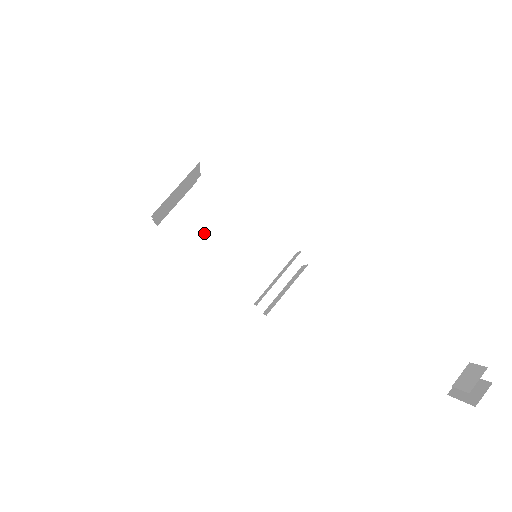
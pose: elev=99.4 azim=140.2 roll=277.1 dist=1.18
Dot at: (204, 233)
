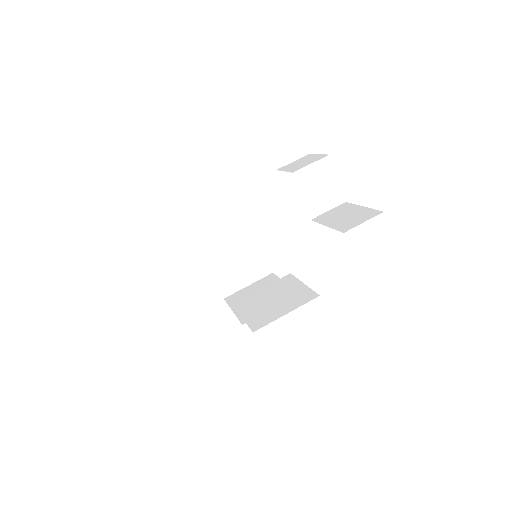
Dot at: occluded
